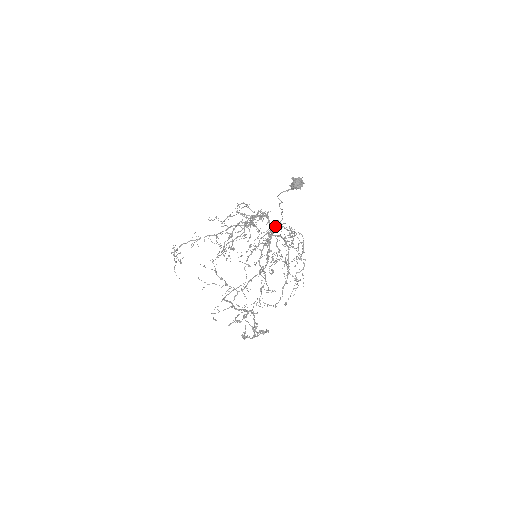
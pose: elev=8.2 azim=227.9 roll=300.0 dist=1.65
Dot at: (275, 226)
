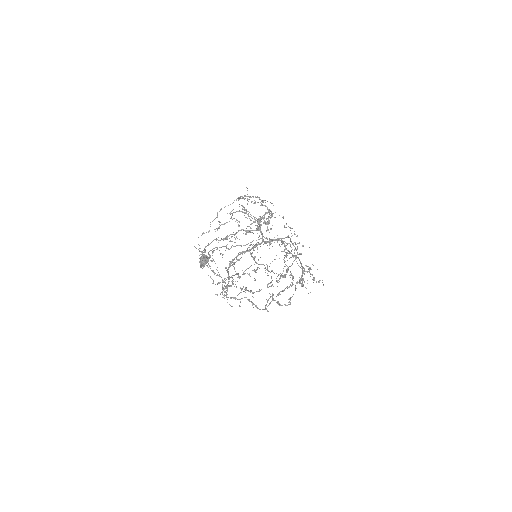
Dot at: (230, 262)
